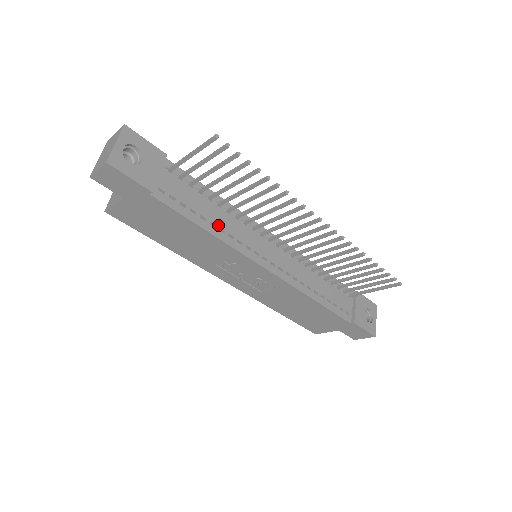
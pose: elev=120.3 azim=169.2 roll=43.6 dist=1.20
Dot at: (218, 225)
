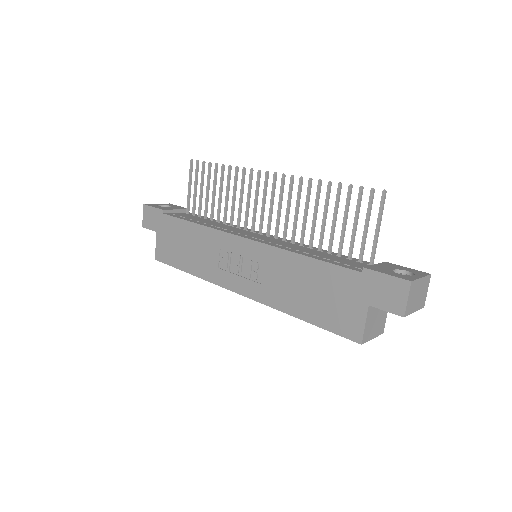
Dot at: (209, 224)
